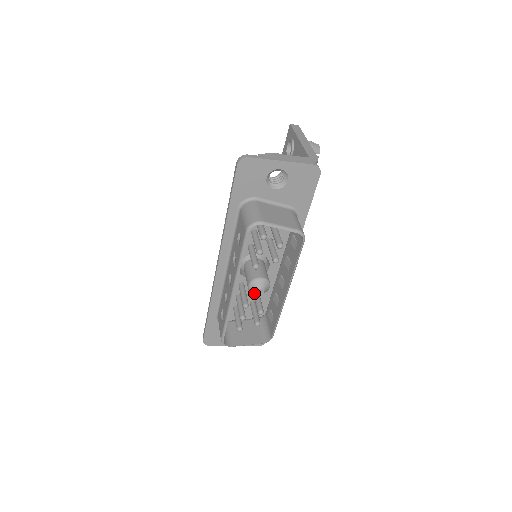
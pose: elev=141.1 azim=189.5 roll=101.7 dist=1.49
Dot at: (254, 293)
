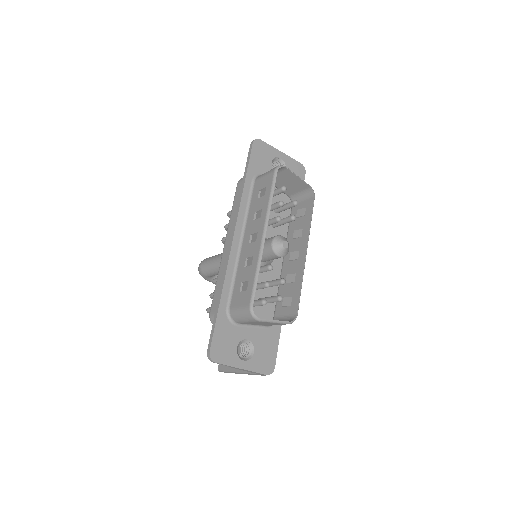
Dot at: (278, 249)
